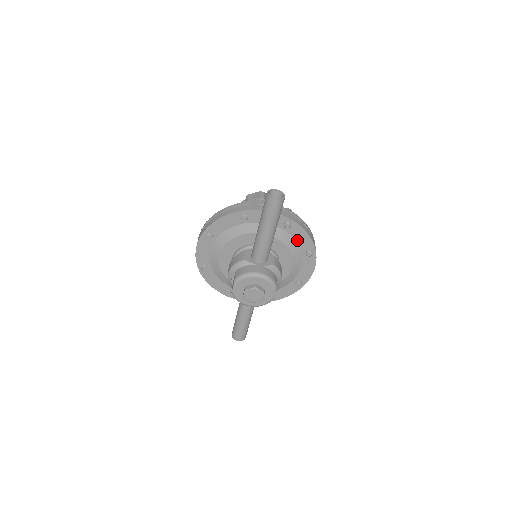
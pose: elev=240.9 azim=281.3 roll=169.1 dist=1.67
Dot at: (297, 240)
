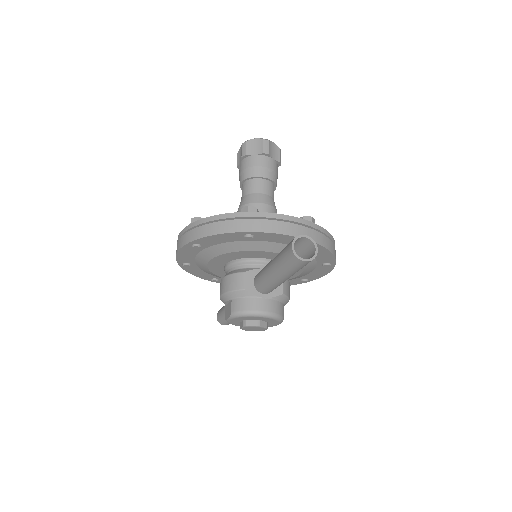
Dot at: occluded
